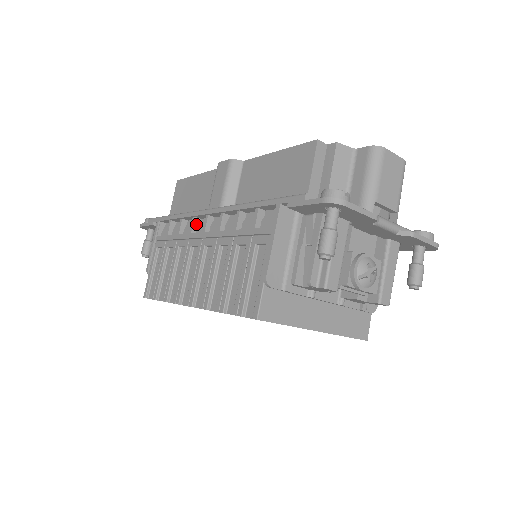
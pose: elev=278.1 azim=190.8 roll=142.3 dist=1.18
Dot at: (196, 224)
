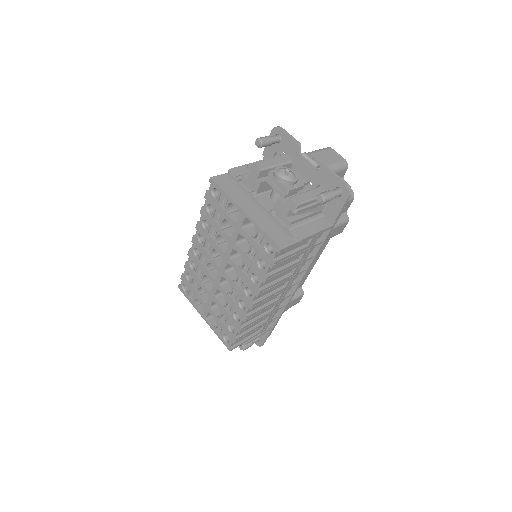
Dot at: occluded
